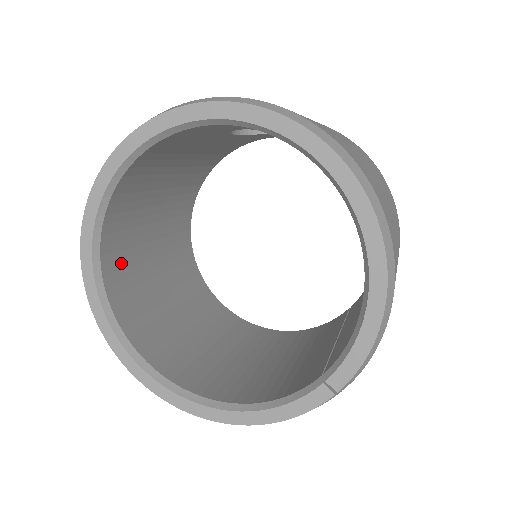
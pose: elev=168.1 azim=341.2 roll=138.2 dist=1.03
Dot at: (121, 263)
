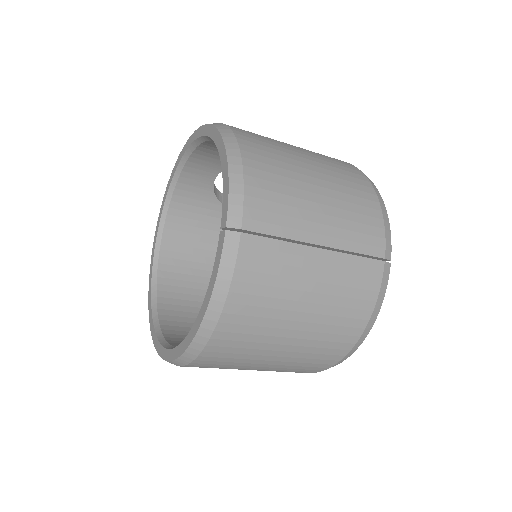
Dot at: (180, 313)
